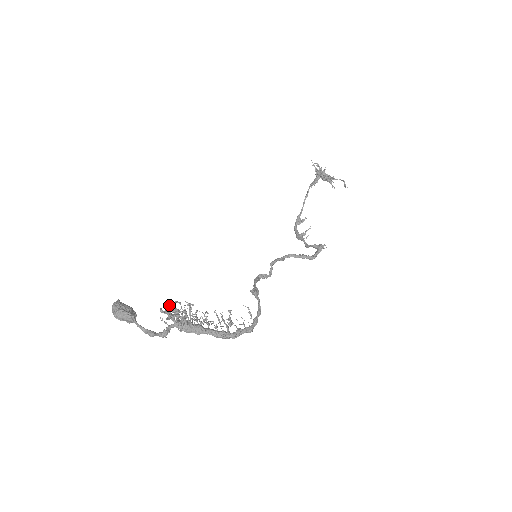
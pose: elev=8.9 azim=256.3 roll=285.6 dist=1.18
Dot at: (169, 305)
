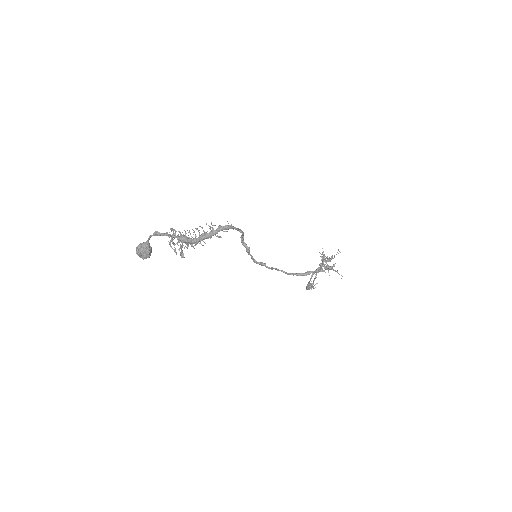
Dot at: occluded
